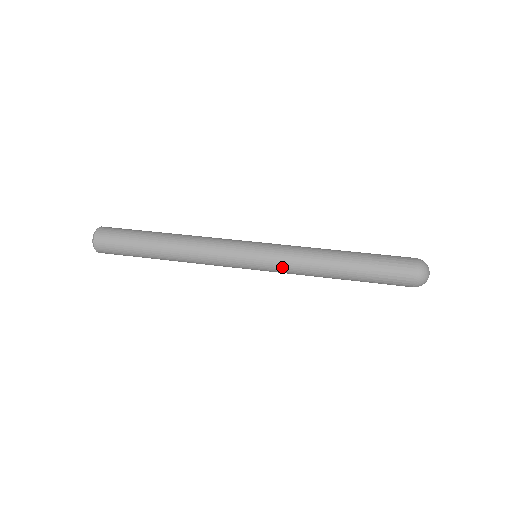
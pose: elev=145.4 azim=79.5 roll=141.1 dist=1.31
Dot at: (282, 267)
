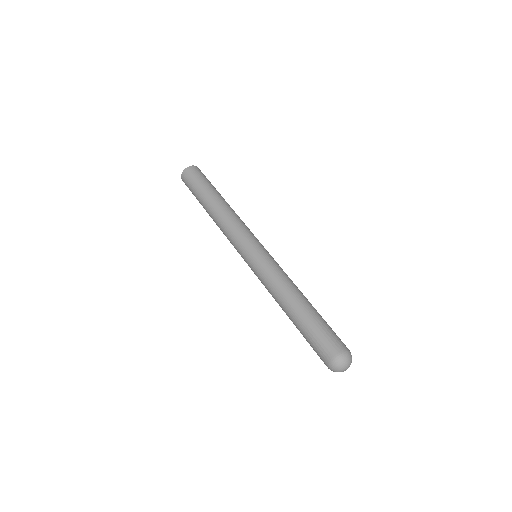
Dot at: (264, 270)
